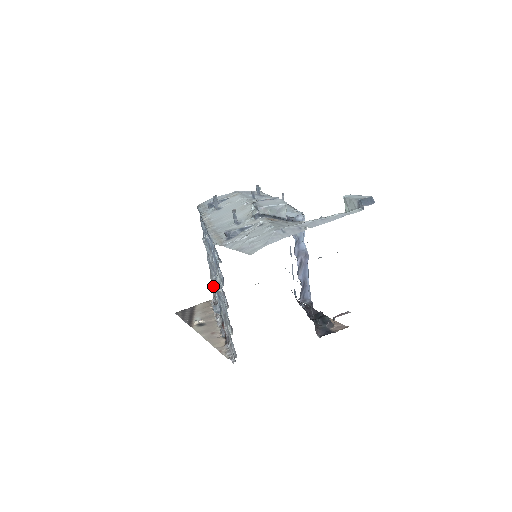
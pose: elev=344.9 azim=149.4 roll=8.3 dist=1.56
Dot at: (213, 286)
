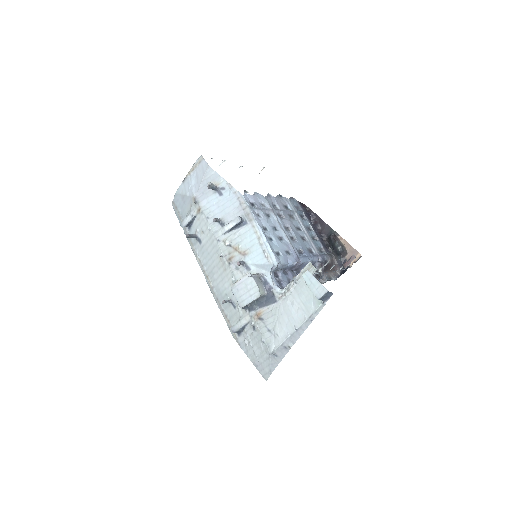
Dot at: occluded
